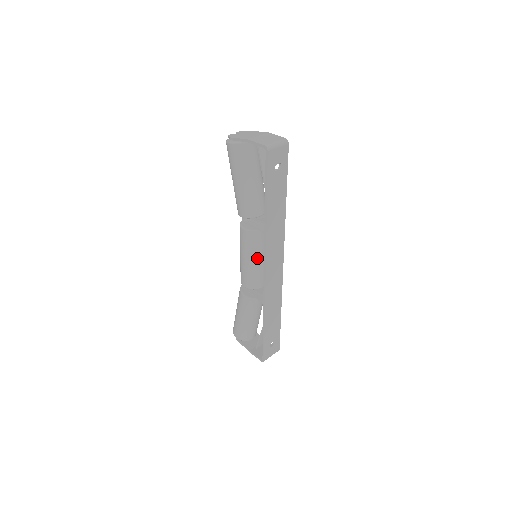
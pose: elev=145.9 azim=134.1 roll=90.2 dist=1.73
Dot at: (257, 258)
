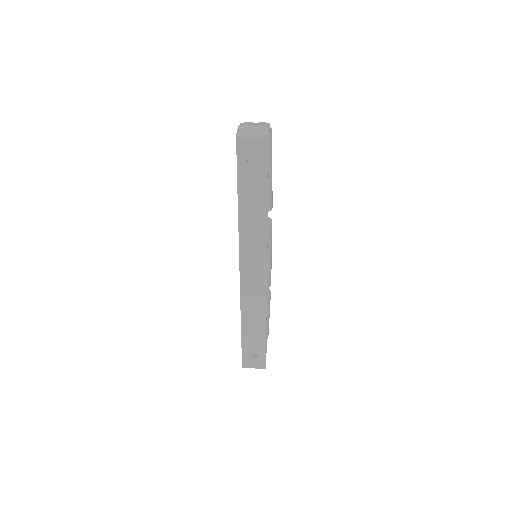
Dot at: occluded
